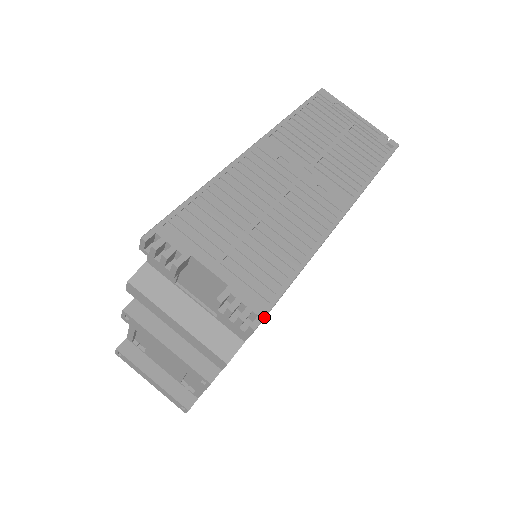
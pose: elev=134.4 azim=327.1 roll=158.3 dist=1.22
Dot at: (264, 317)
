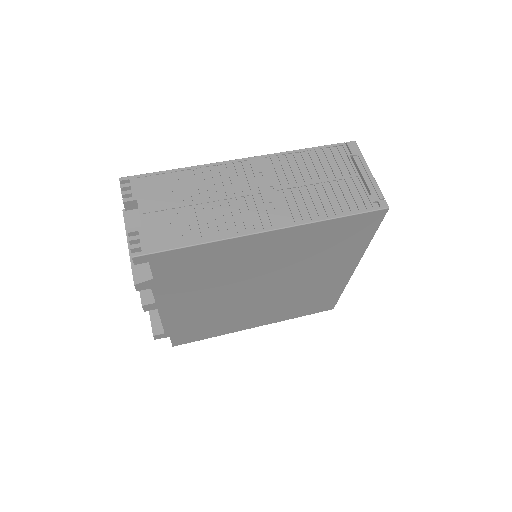
Dot at: (145, 254)
